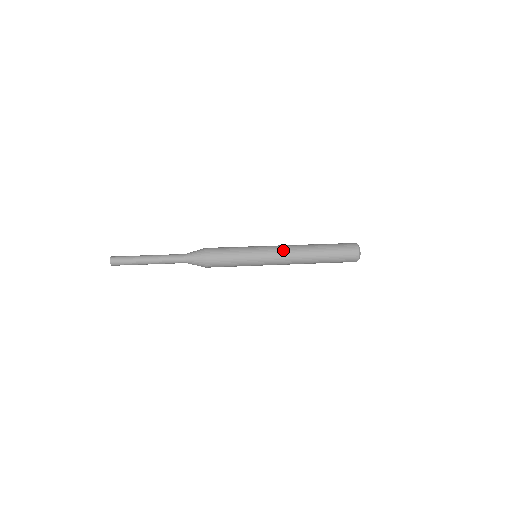
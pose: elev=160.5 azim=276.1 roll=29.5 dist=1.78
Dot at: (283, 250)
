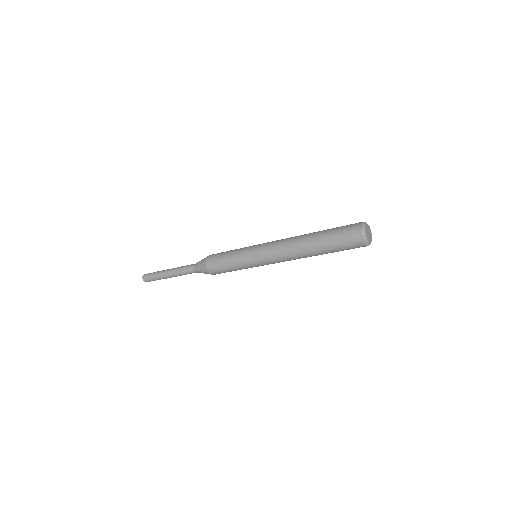
Dot at: (275, 245)
